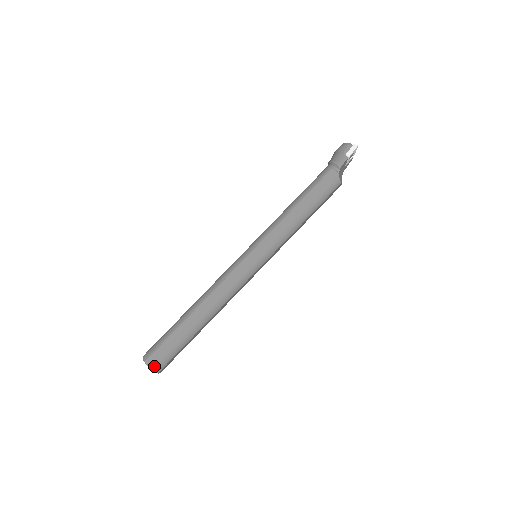
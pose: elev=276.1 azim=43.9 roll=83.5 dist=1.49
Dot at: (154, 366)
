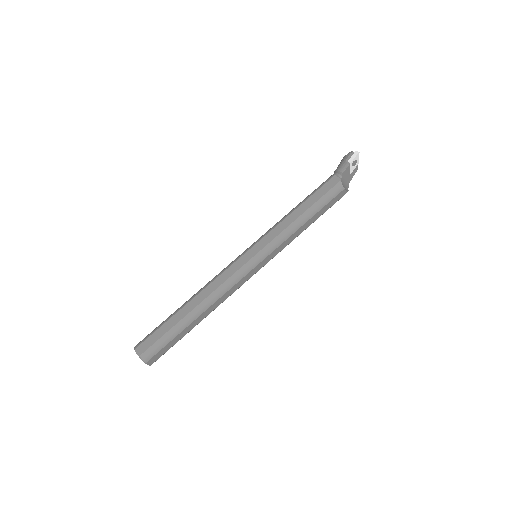
Dot at: (142, 354)
